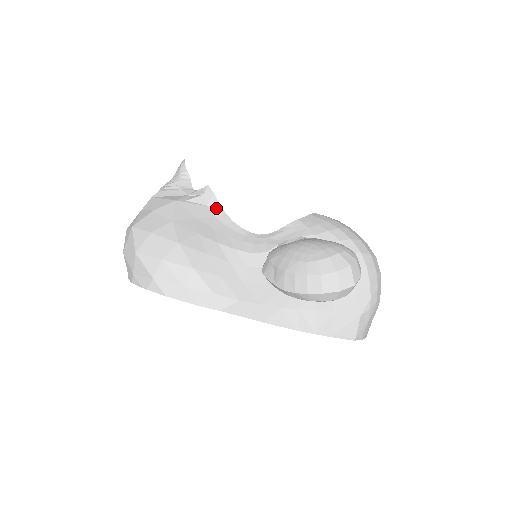
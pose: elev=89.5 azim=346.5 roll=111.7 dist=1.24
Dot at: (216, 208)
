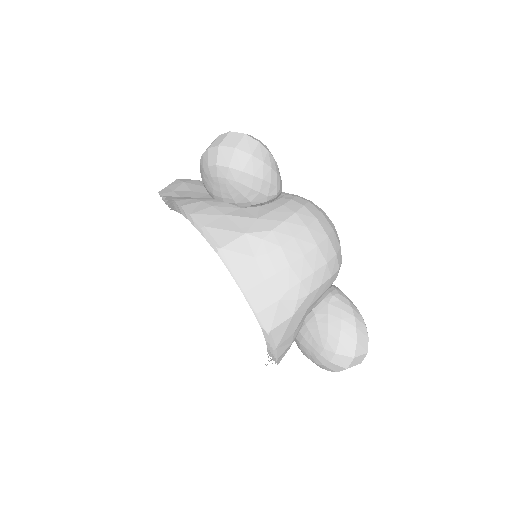
Dot at: occluded
